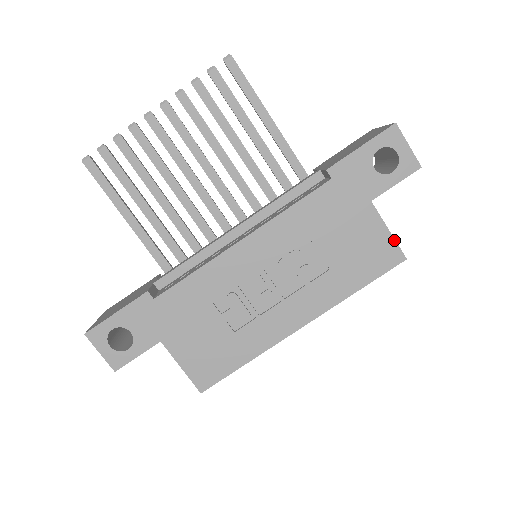
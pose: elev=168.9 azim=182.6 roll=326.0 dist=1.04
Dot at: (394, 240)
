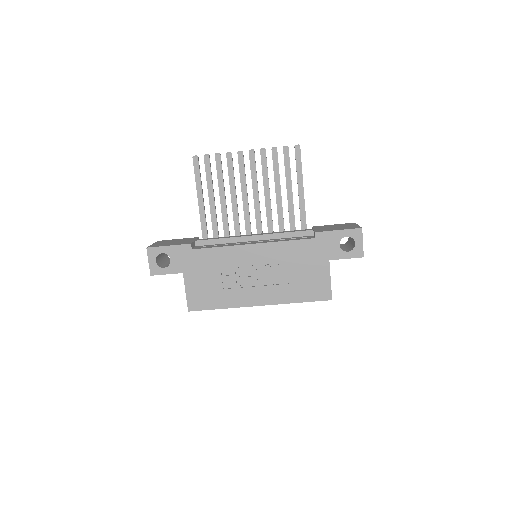
Dot at: occluded
